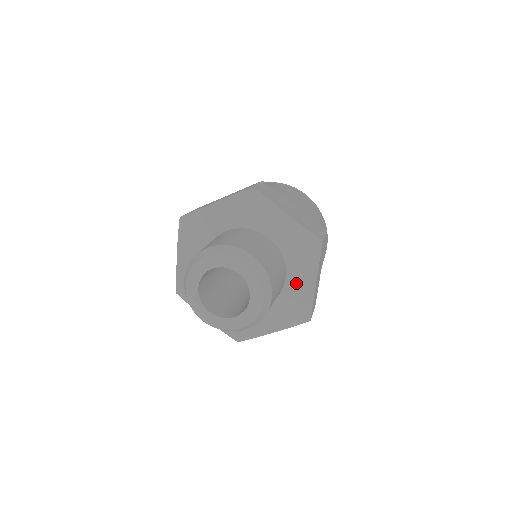
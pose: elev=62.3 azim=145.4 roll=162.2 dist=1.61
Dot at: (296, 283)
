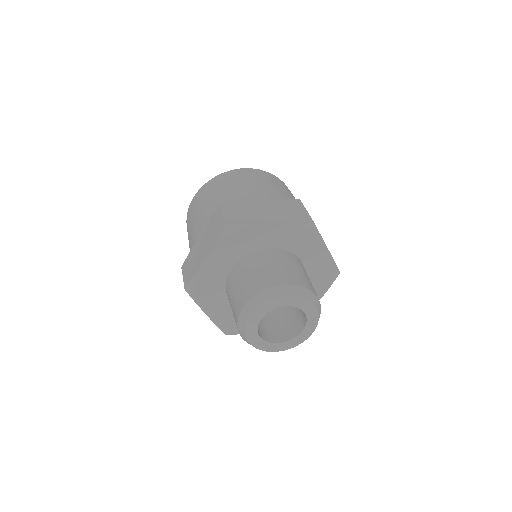
Dot at: occluded
